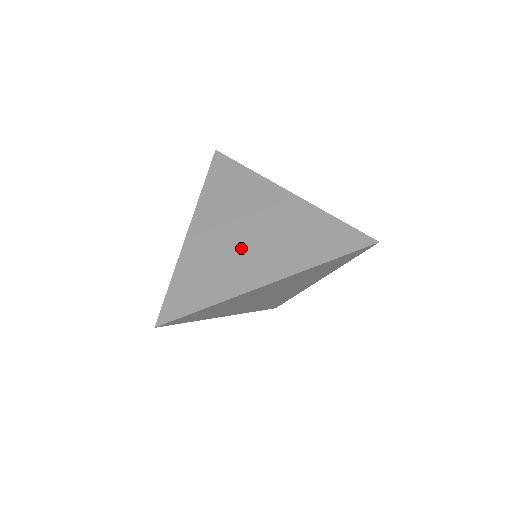
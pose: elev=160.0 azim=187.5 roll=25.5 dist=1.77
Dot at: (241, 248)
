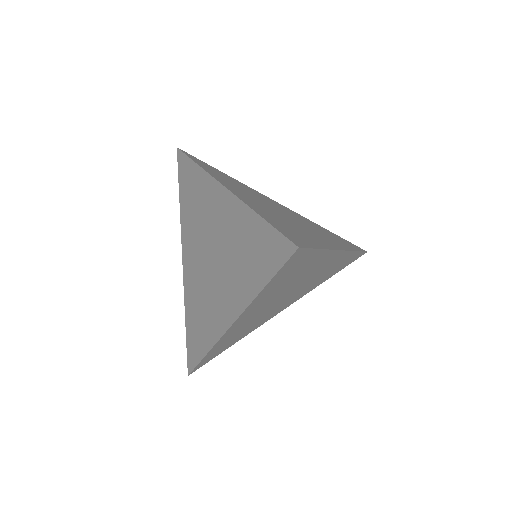
Dot at: (291, 219)
